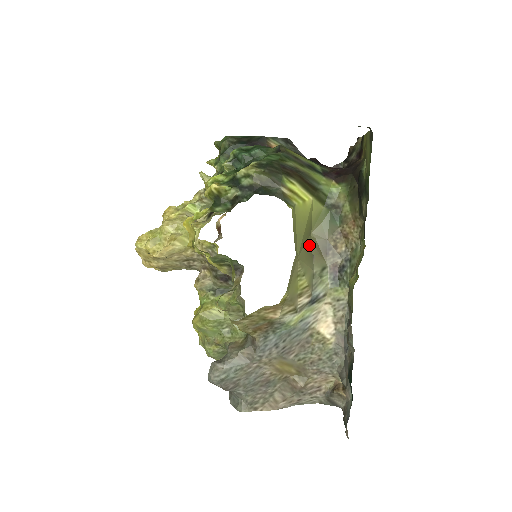
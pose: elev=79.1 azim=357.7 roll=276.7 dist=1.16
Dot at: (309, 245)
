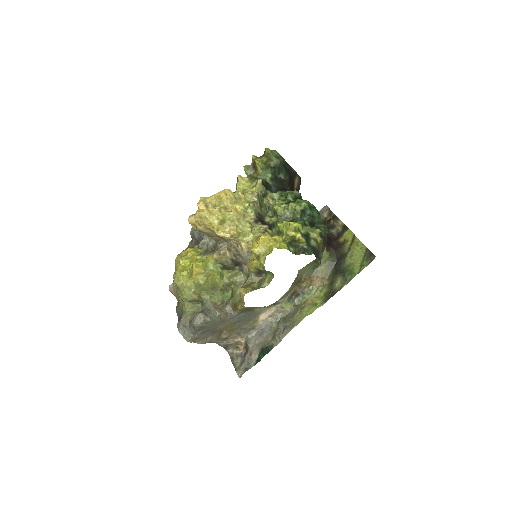
Dot at: occluded
